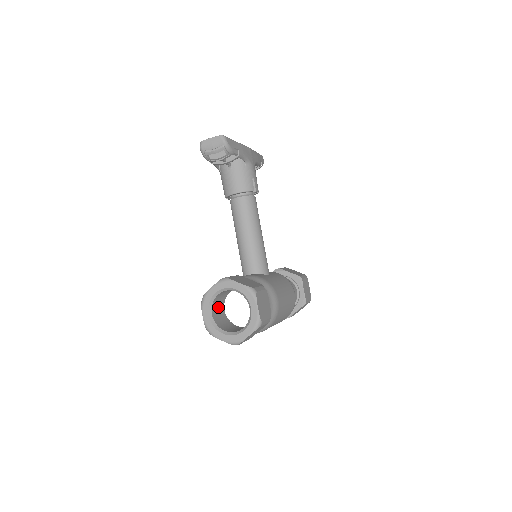
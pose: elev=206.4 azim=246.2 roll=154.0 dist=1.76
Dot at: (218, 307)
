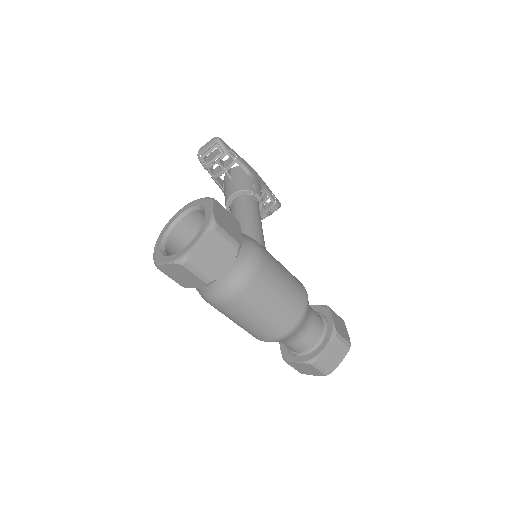
Dot at: occluded
